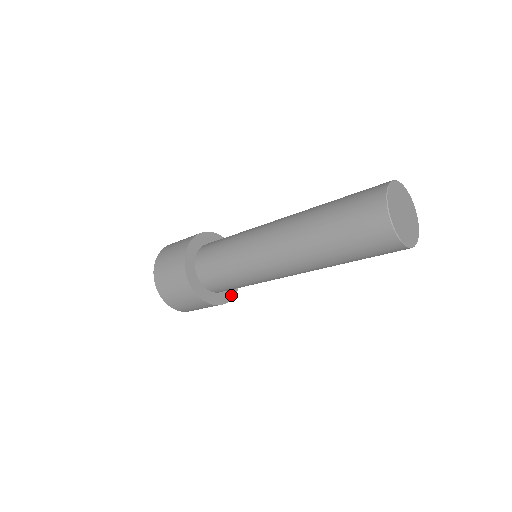
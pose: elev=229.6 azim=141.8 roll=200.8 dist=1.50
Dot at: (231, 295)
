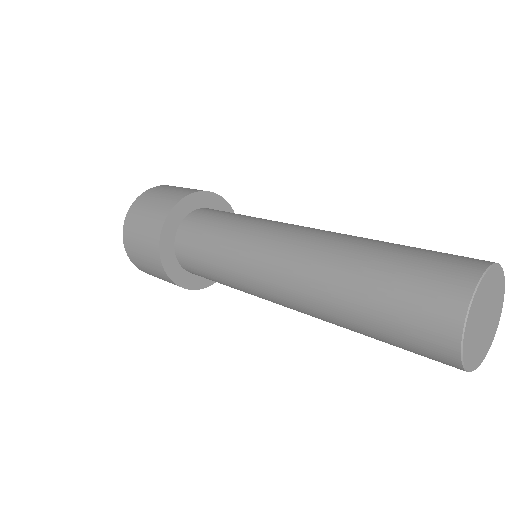
Dot at: occluded
